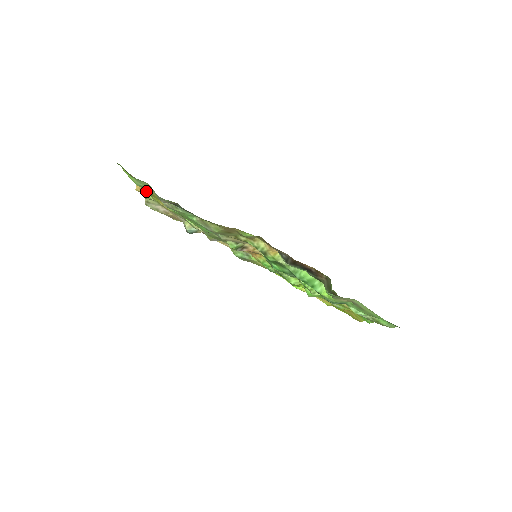
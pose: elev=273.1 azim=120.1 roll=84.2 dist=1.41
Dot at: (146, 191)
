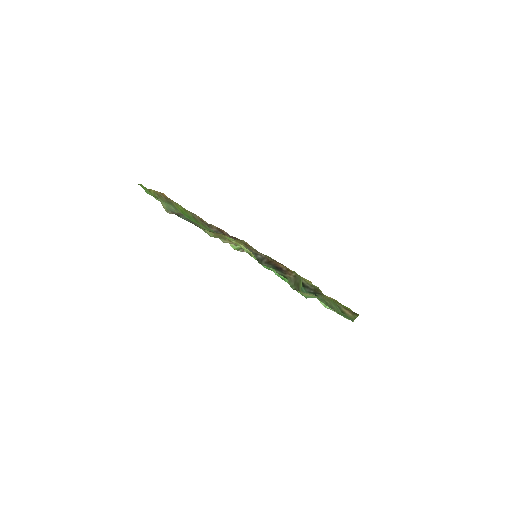
Dot at: occluded
